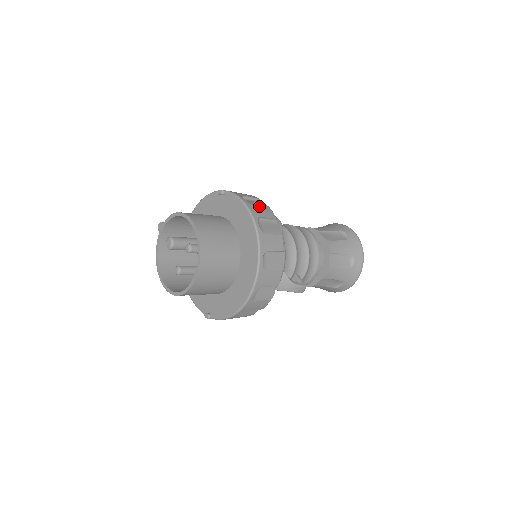
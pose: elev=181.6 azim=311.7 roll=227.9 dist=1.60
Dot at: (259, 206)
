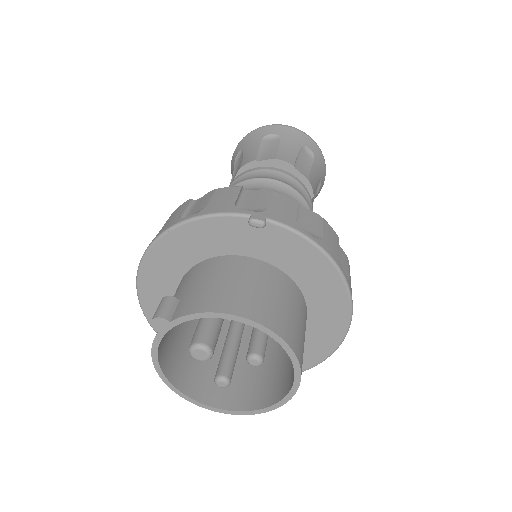
Dot at: (324, 232)
